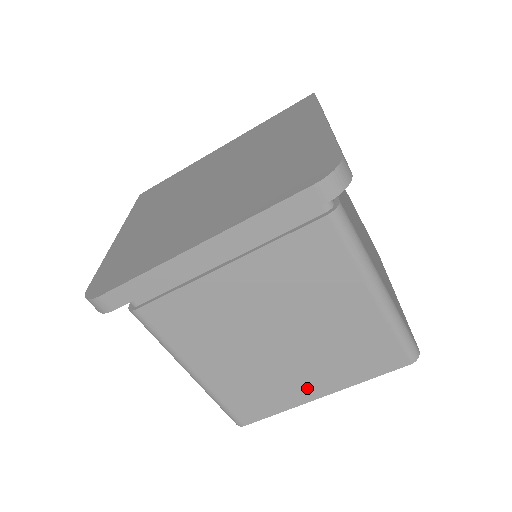
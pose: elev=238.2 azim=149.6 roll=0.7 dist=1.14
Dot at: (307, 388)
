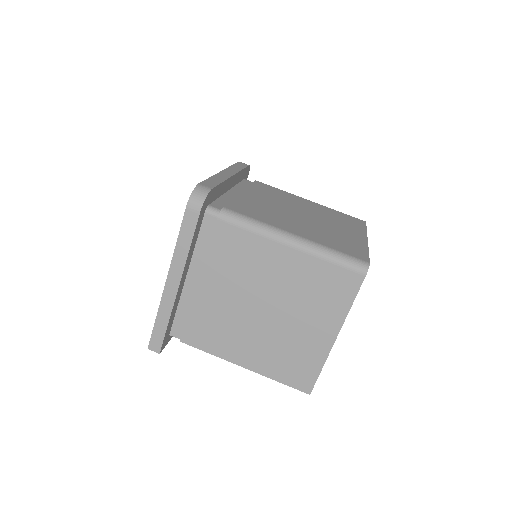
Dot at: (354, 236)
